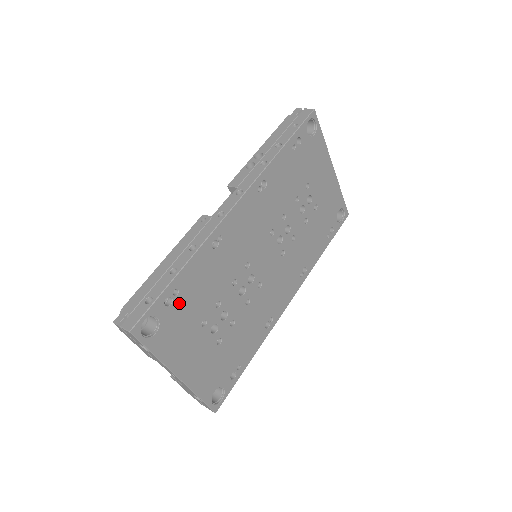
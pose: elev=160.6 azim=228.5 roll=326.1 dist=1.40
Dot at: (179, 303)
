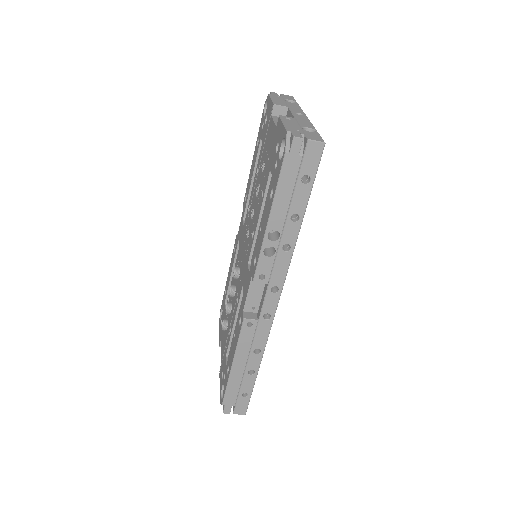
Dot at: occluded
